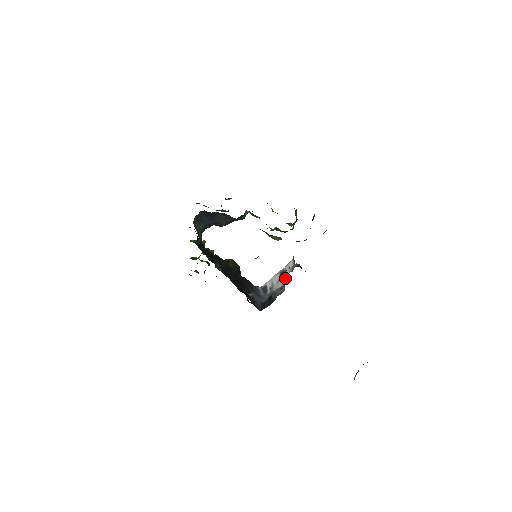
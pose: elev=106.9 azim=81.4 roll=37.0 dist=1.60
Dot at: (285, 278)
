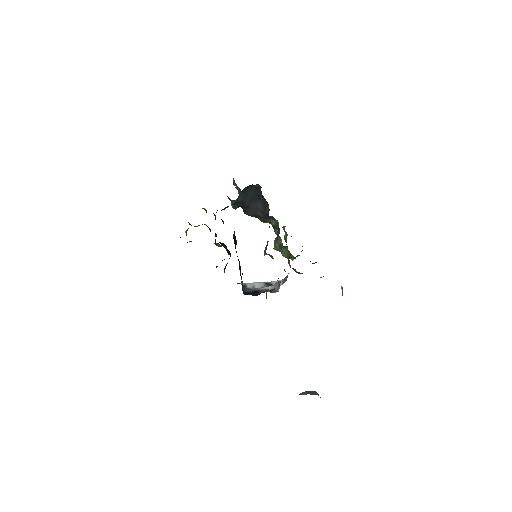
Dot at: occluded
